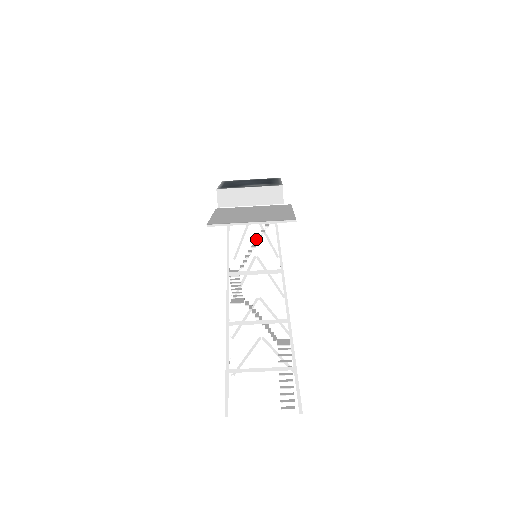
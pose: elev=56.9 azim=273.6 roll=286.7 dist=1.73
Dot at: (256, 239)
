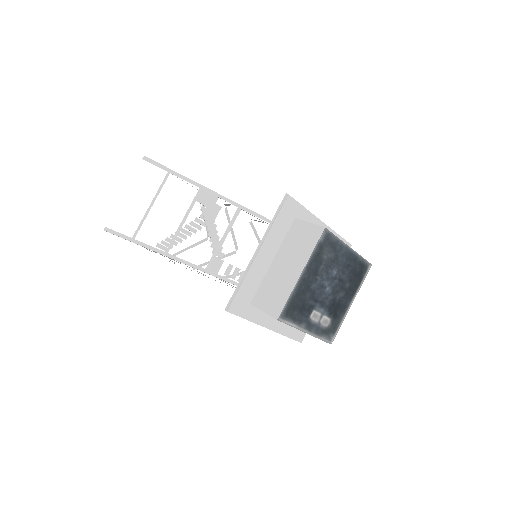
Dot at: occluded
